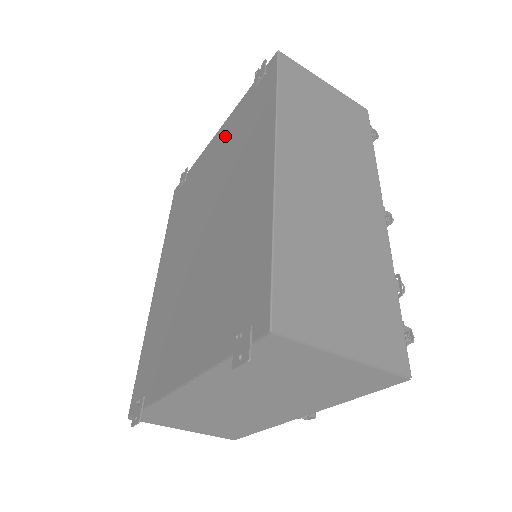
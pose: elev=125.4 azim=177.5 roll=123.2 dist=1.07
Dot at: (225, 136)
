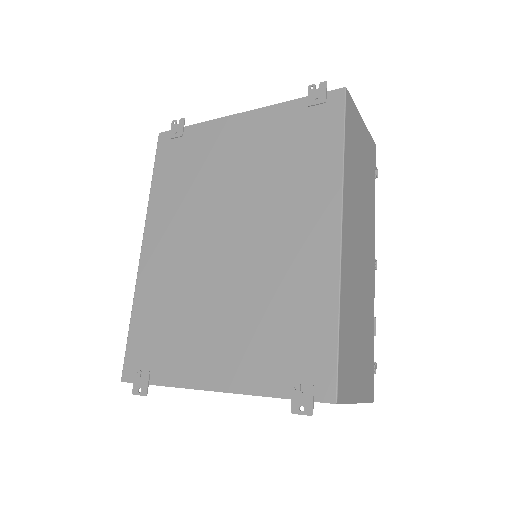
Dot at: (258, 133)
